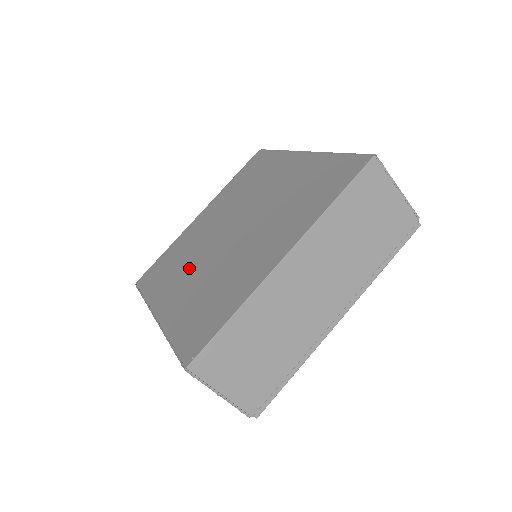
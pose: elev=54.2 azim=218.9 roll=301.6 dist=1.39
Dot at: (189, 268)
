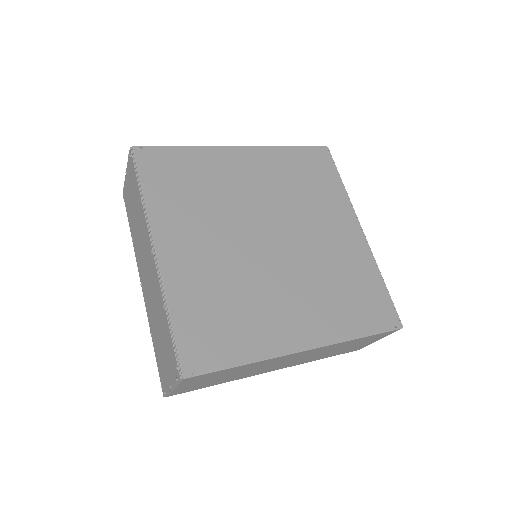
Dot at: (212, 227)
